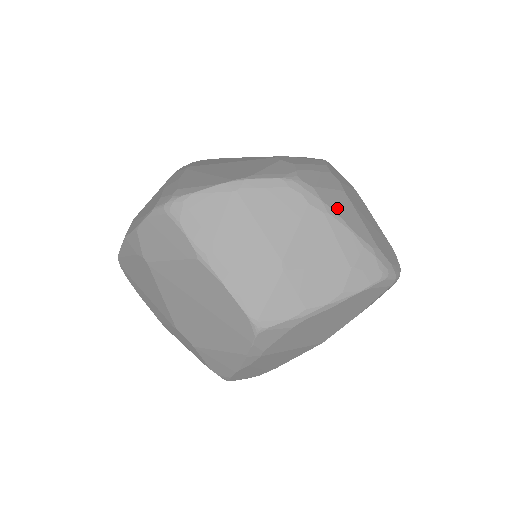
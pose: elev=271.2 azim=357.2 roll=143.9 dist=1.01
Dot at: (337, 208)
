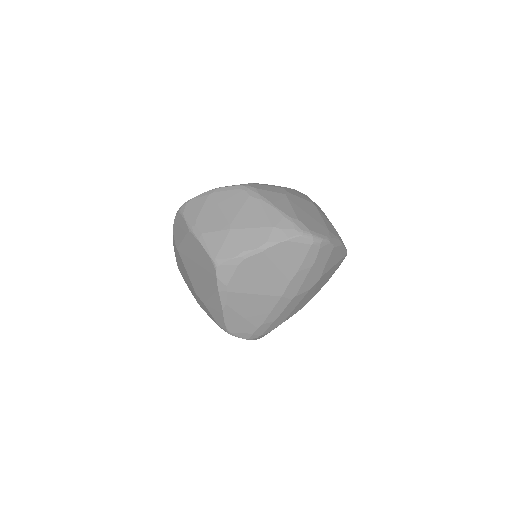
Dot at: (271, 198)
